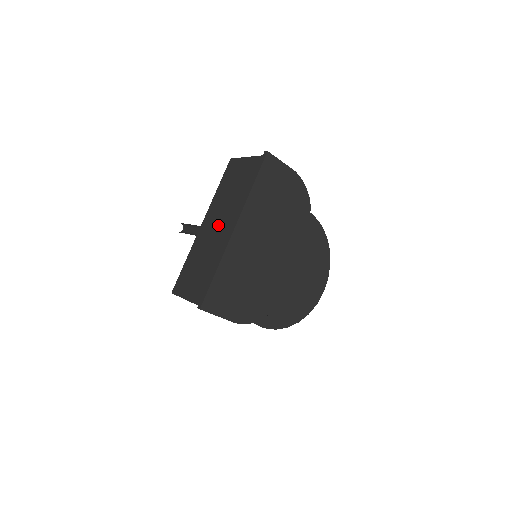
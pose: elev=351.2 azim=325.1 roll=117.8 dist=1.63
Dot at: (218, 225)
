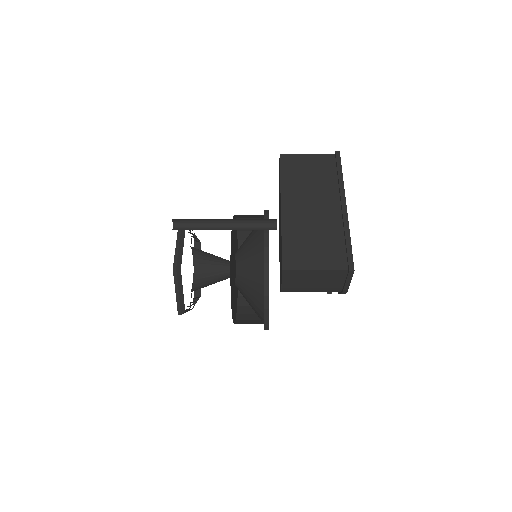
Dot at: (313, 206)
